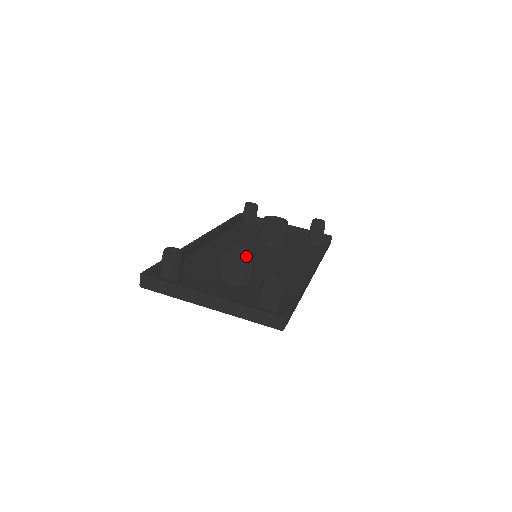
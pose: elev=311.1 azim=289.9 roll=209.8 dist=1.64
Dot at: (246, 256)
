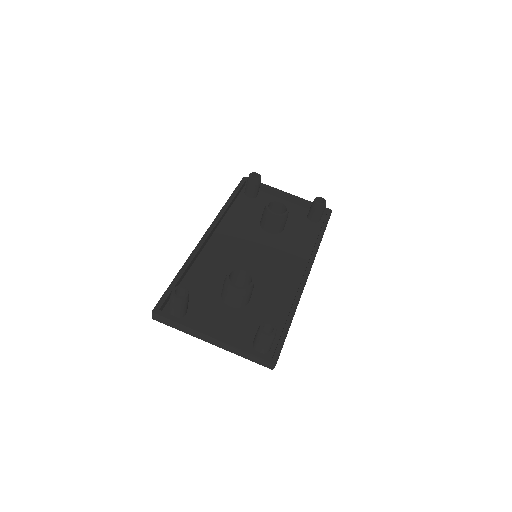
Dot at: (245, 289)
